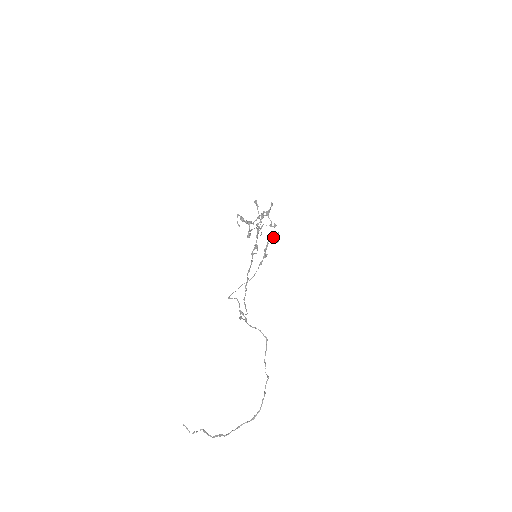
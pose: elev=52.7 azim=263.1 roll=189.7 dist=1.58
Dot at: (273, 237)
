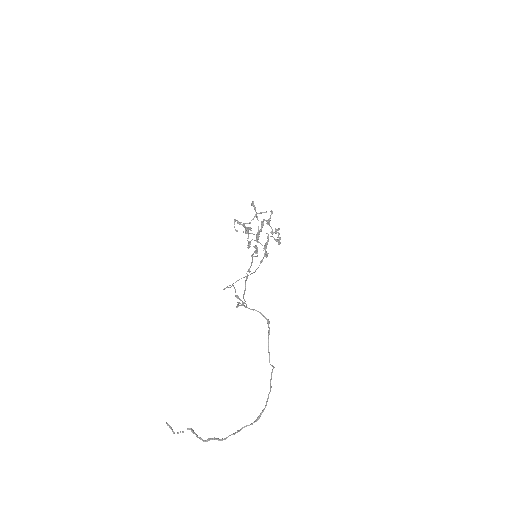
Dot at: (274, 238)
